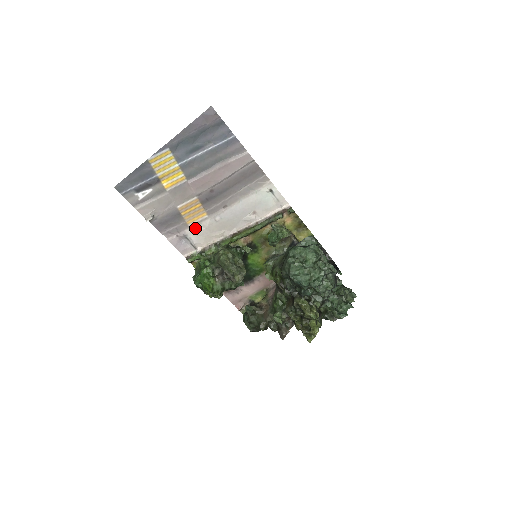
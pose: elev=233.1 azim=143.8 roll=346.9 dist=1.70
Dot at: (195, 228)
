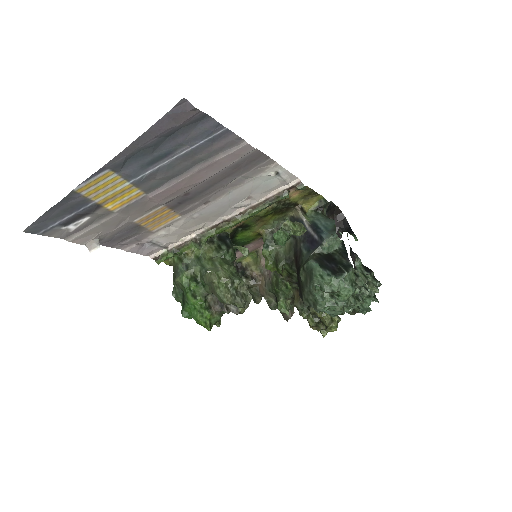
Dot at: (163, 231)
